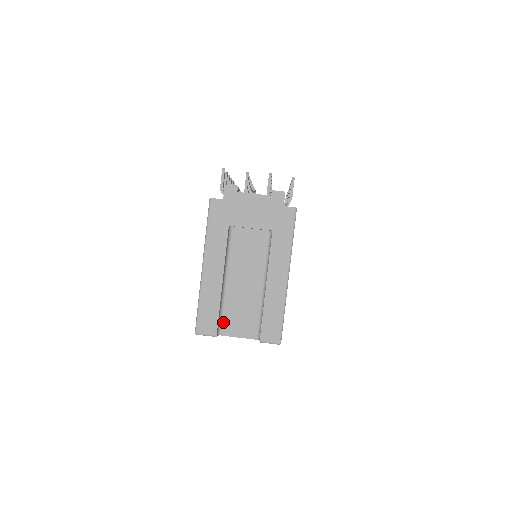
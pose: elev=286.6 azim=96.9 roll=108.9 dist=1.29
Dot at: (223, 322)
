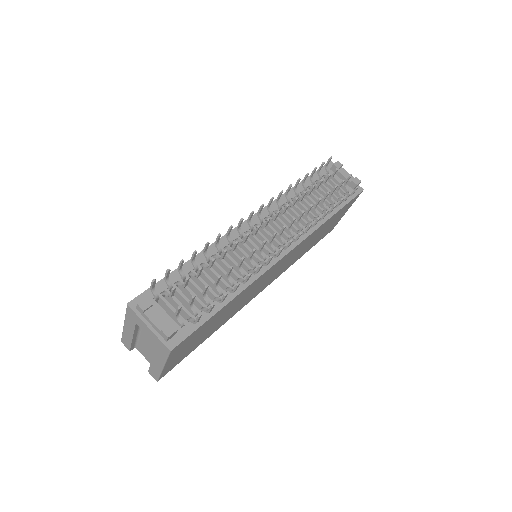
Dot at: (138, 346)
